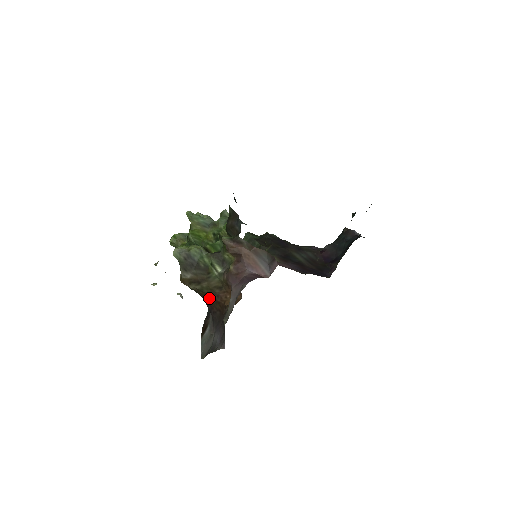
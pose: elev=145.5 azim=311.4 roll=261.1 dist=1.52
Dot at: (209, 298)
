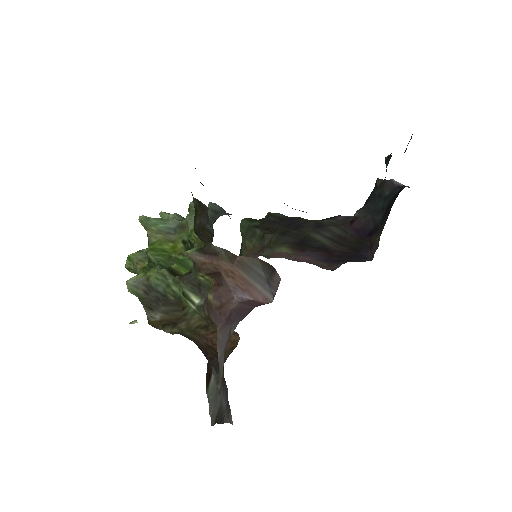
Dot at: (197, 341)
